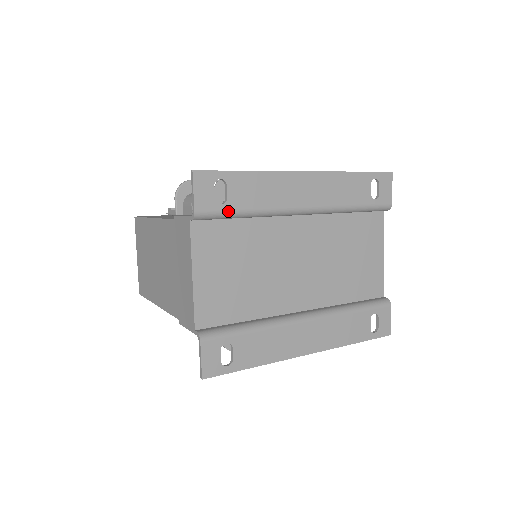
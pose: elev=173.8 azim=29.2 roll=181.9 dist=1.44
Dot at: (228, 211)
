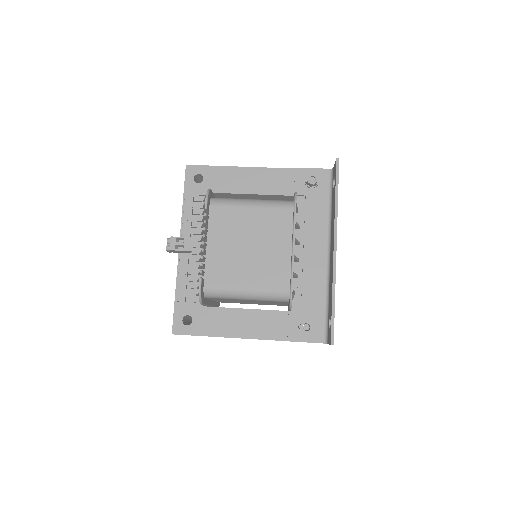
Dot at: occluded
